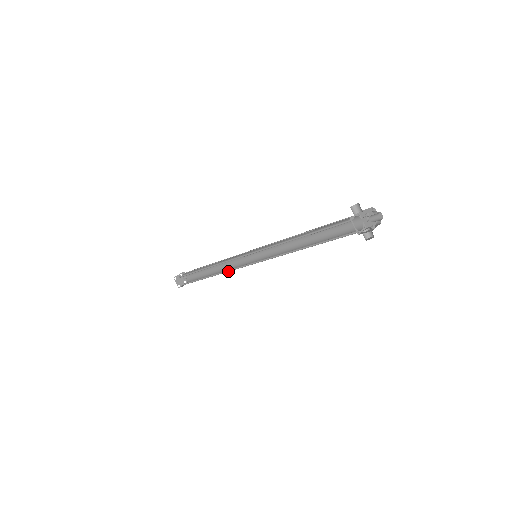
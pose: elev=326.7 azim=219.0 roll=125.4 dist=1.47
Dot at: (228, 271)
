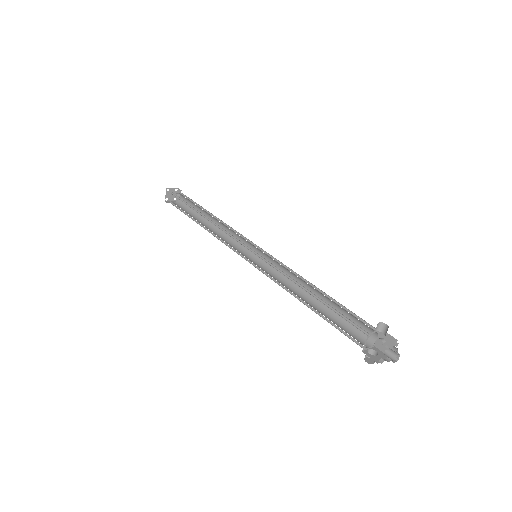
Dot at: (220, 239)
